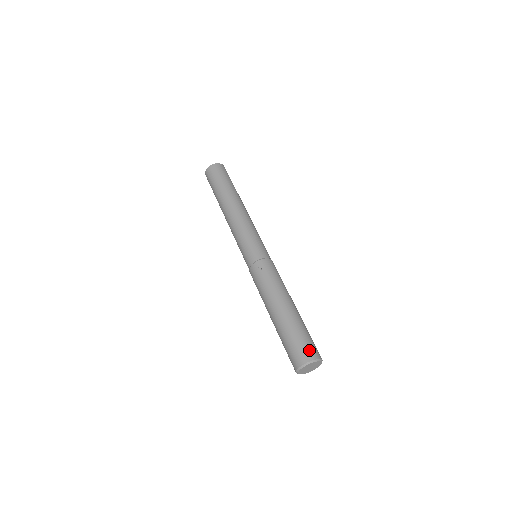
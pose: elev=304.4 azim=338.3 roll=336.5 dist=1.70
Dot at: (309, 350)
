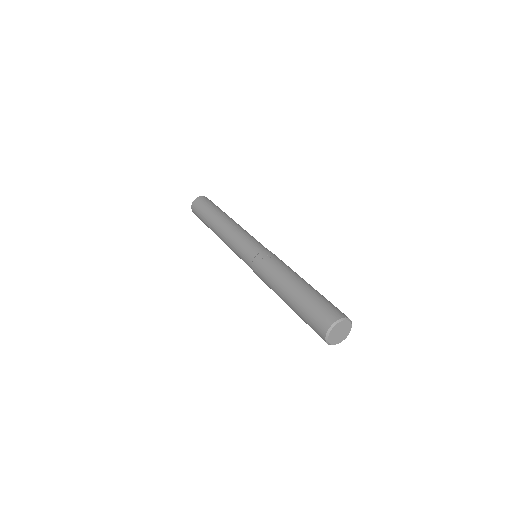
Dot at: (337, 310)
